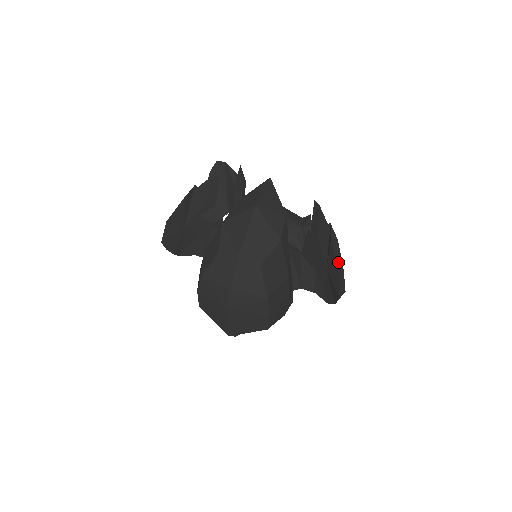
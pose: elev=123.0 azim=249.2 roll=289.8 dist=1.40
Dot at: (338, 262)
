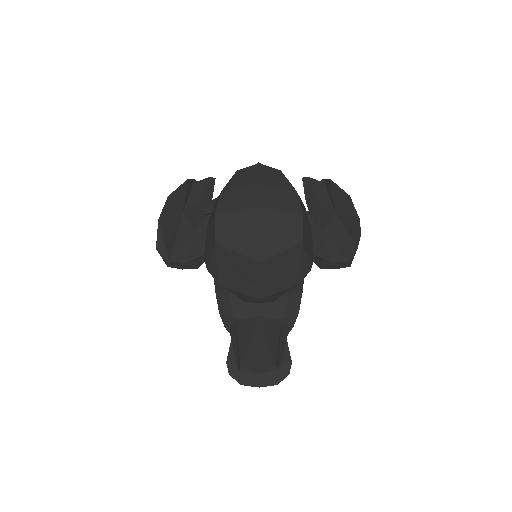
Dot at: (343, 193)
